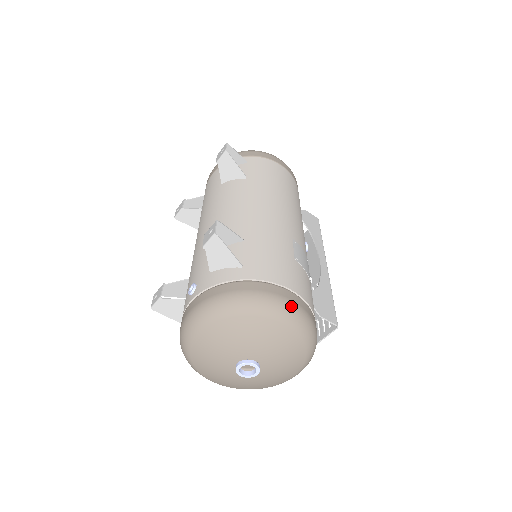
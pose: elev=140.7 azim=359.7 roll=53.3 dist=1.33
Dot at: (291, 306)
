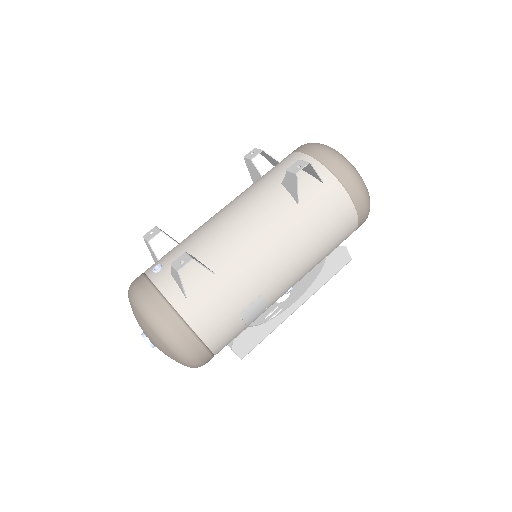
Dot at: (186, 351)
